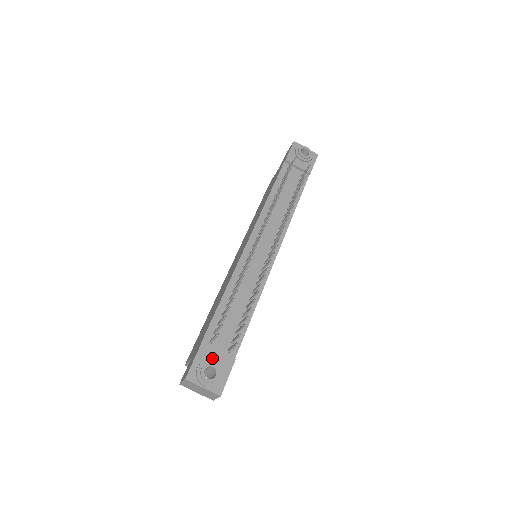
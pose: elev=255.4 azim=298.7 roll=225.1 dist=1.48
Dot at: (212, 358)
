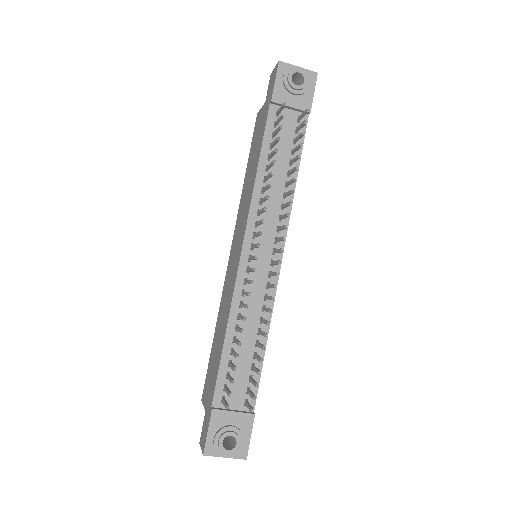
Dot at: (228, 422)
